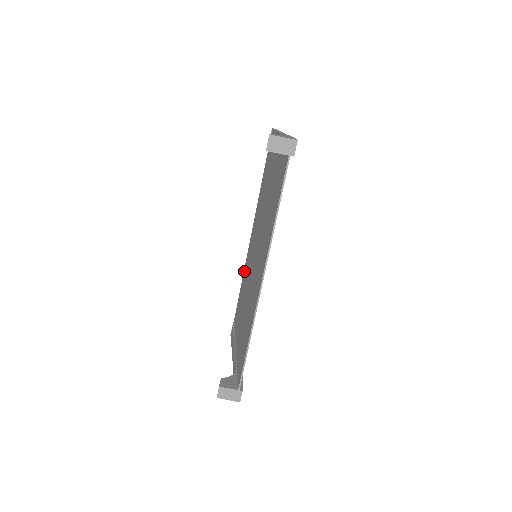
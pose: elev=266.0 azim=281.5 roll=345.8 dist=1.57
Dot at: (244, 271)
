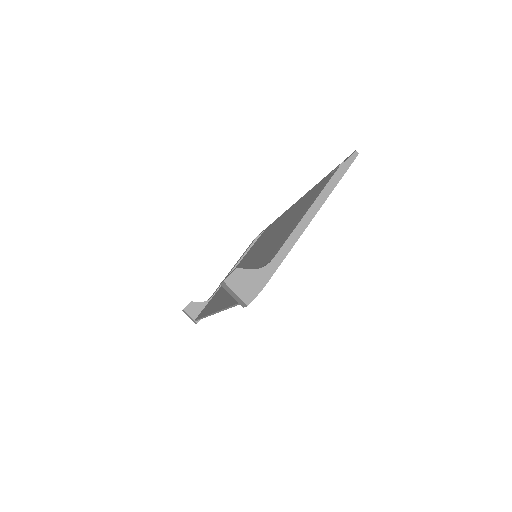
Dot at: (280, 217)
